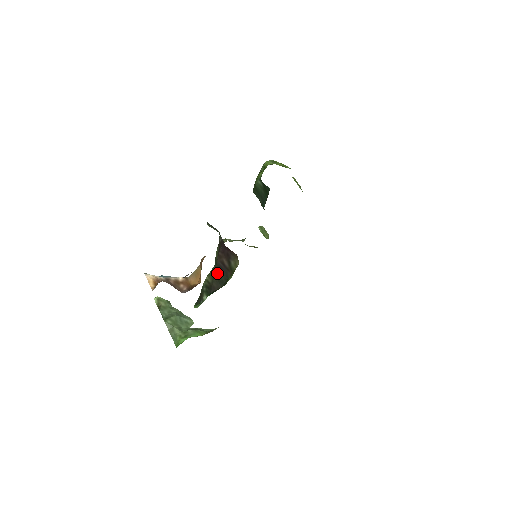
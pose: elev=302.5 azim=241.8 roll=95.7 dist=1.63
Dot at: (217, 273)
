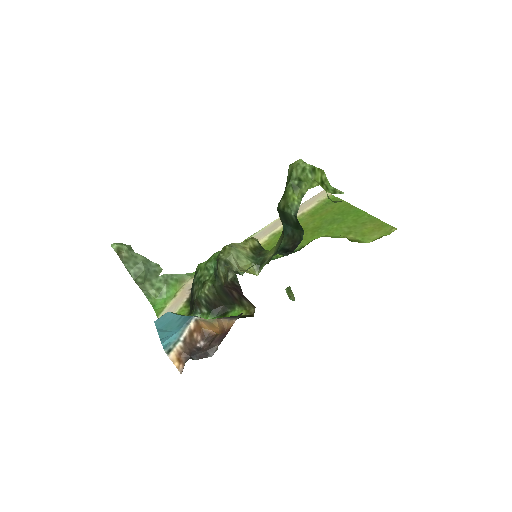
Dot at: (221, 295)
